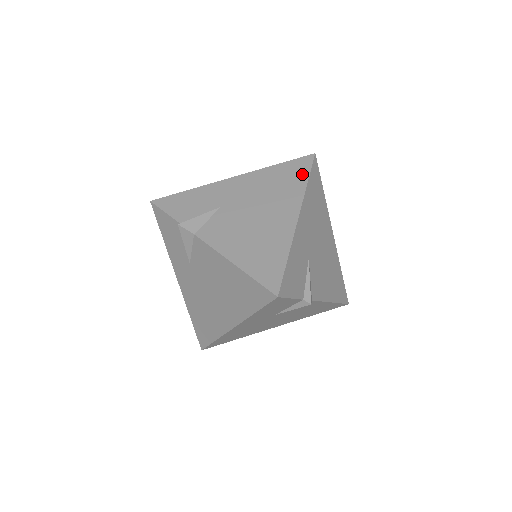
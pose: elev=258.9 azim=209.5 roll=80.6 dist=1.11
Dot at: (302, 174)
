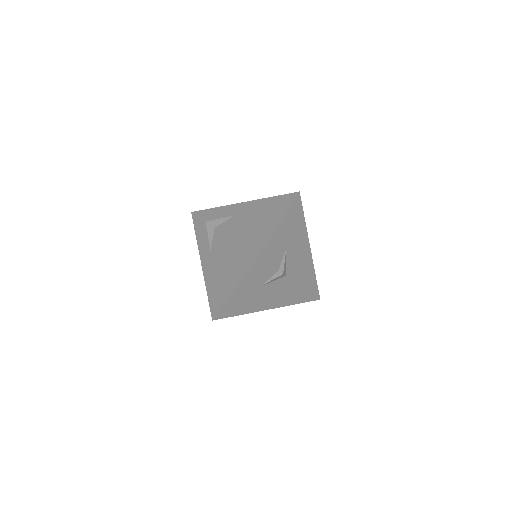
Dot at: (288, 201)
